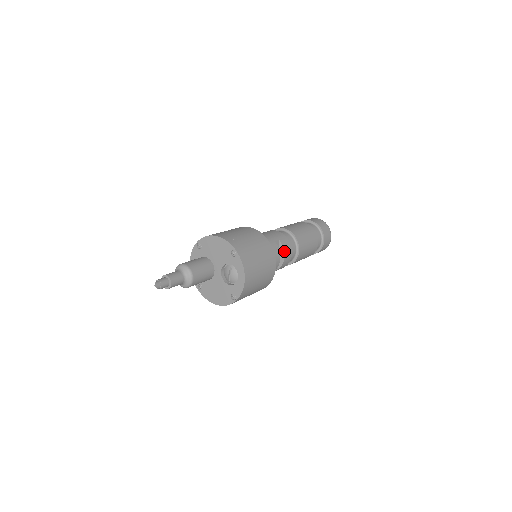
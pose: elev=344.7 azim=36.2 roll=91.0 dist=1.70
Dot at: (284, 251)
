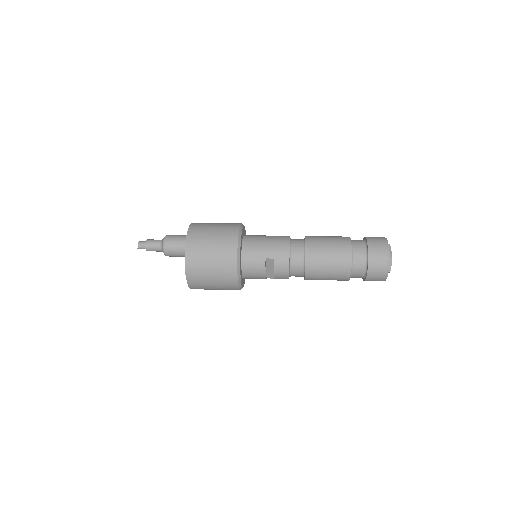
Dot at: (274, 271)
